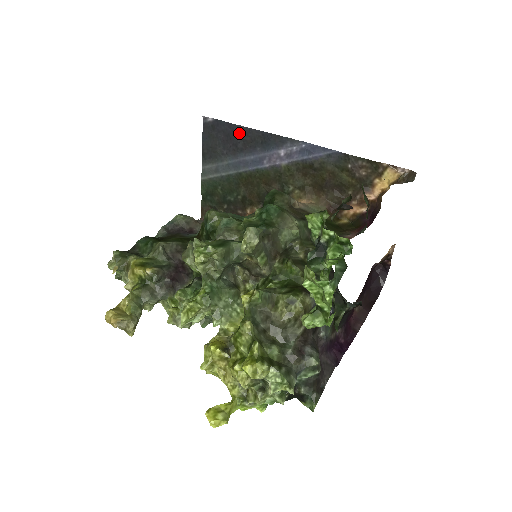
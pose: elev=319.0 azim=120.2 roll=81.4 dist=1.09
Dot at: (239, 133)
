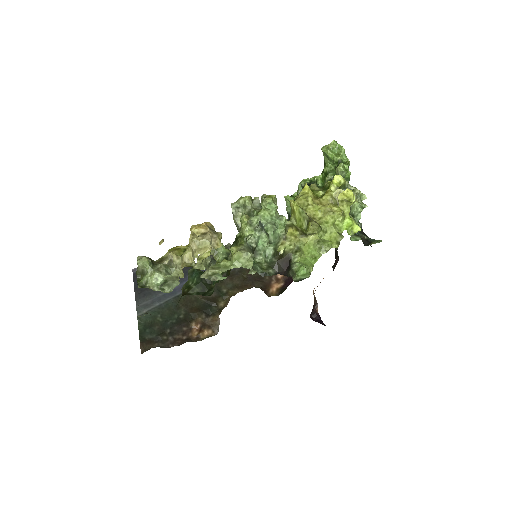
Dot at: occluded
